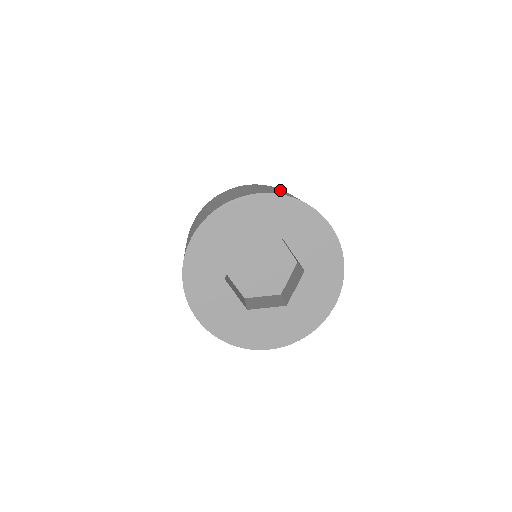
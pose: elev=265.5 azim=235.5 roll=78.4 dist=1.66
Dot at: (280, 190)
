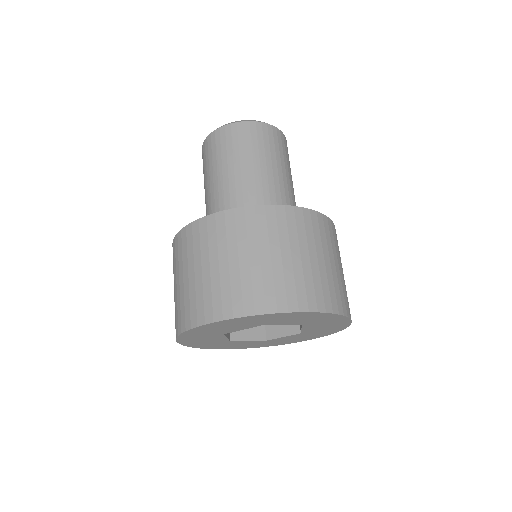
Dot at: (326, 248)
